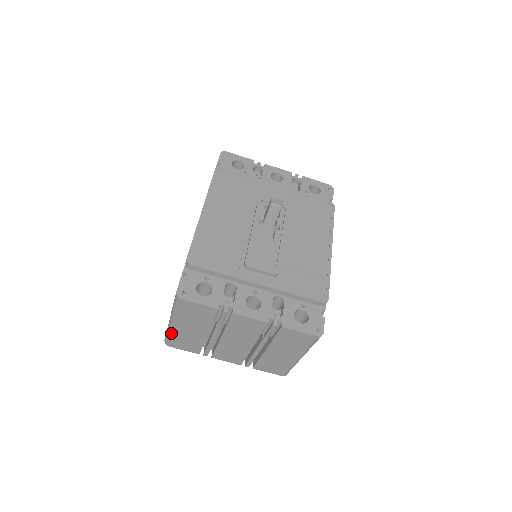
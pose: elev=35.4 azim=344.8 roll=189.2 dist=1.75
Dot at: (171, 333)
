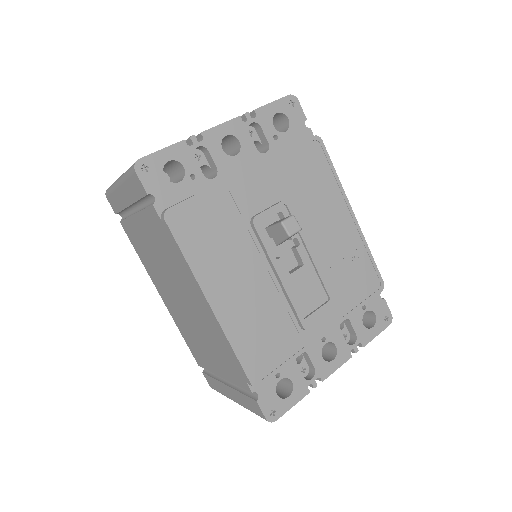
Dot at: occluded
